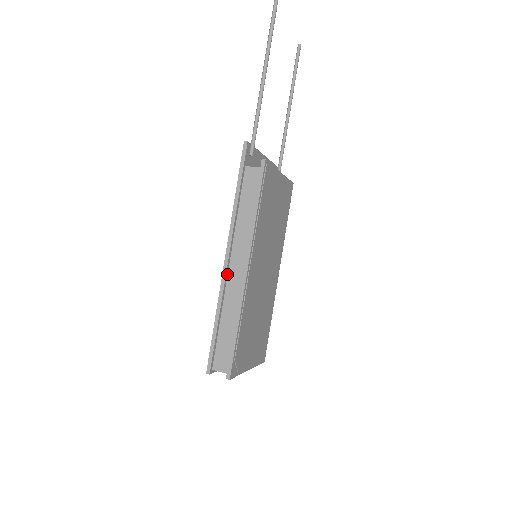
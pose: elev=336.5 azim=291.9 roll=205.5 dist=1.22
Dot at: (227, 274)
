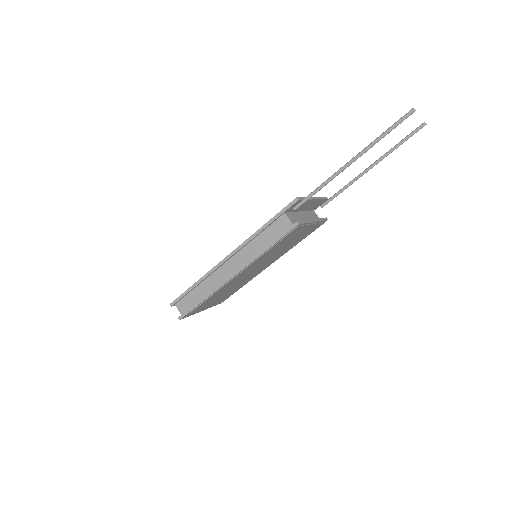
Dot at: (222, 265)
